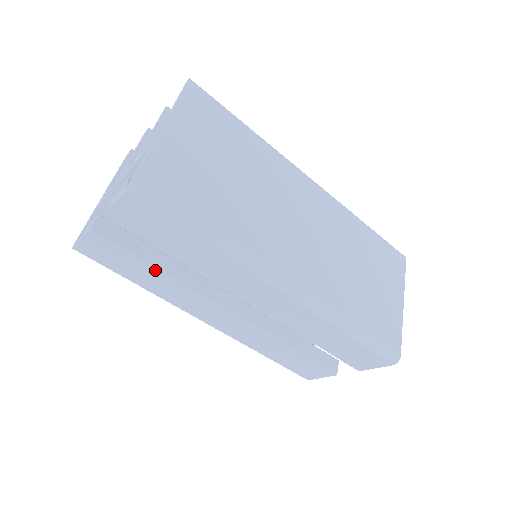
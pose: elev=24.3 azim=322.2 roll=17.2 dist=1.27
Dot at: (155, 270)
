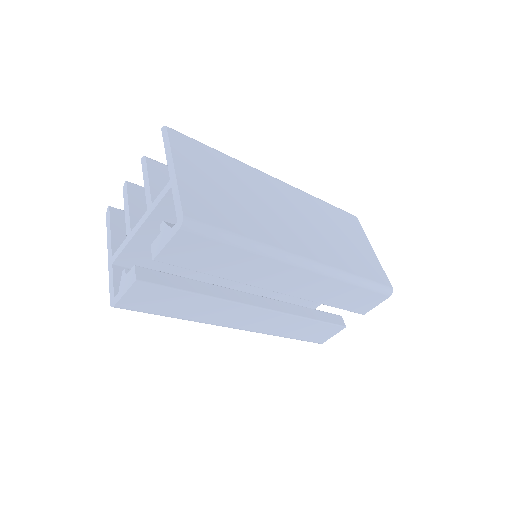
Dot at: (195, 295)
